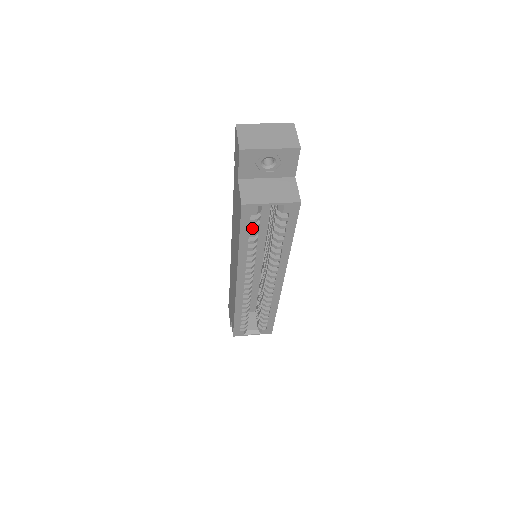
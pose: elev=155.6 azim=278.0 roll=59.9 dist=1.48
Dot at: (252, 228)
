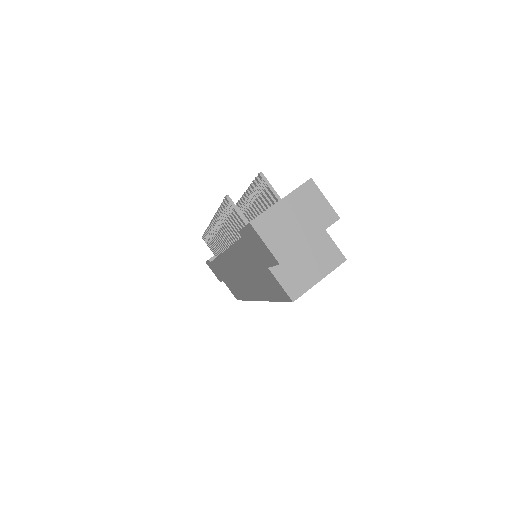
Dot at: occluded
